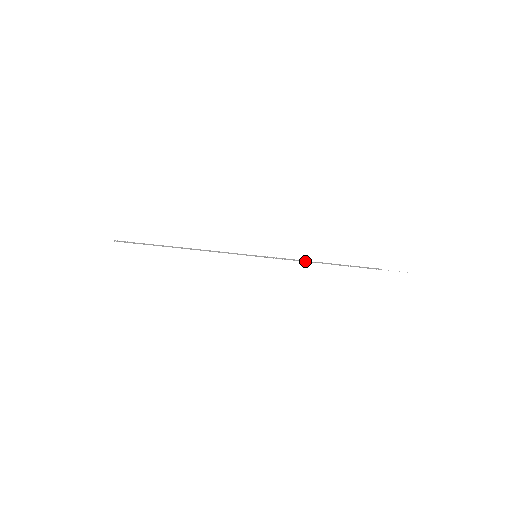
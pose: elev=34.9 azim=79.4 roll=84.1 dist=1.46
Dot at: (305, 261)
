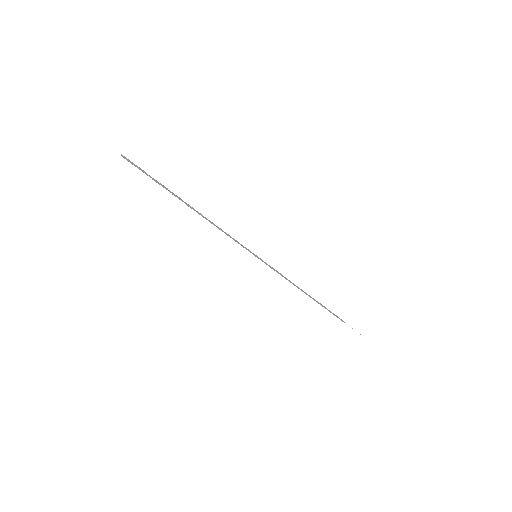
Dot at: (293, 283)
